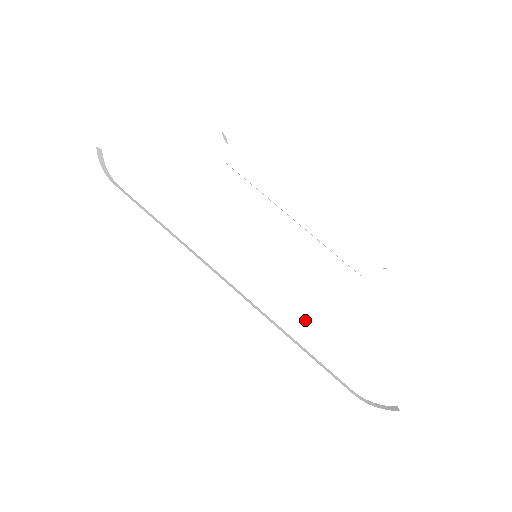
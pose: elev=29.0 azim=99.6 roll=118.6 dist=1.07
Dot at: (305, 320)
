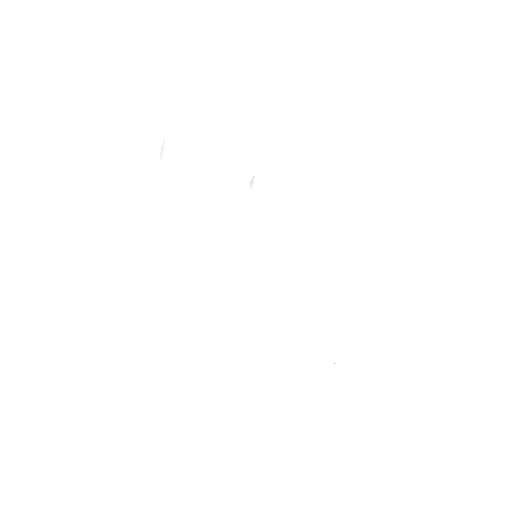
Dot at: (279, 311)
